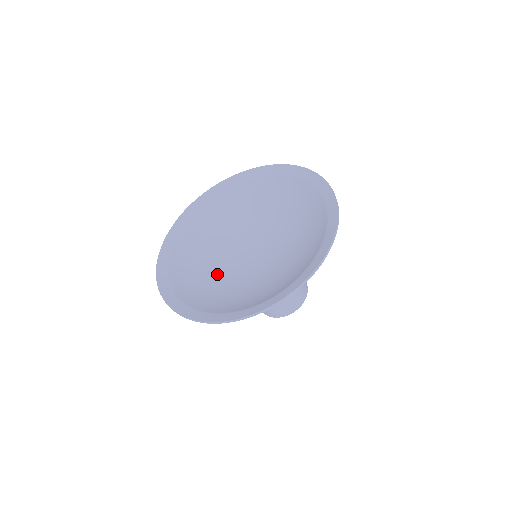
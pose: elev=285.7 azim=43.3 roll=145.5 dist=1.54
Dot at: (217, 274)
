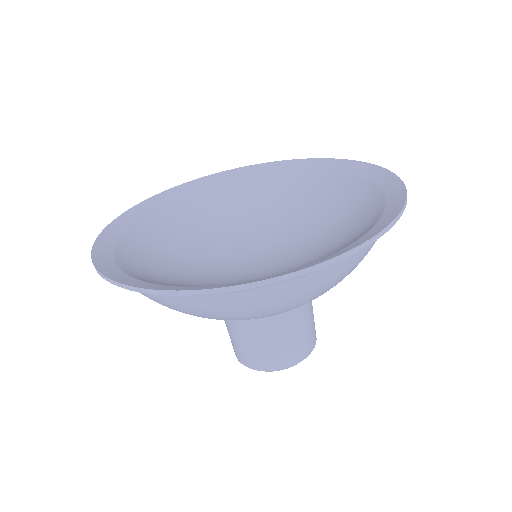
Dot at: (191, 265)
